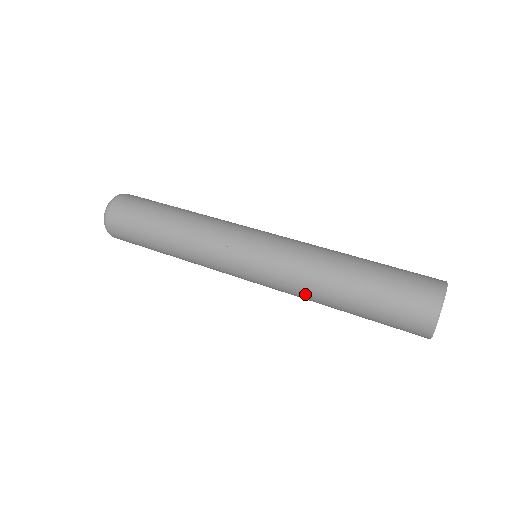
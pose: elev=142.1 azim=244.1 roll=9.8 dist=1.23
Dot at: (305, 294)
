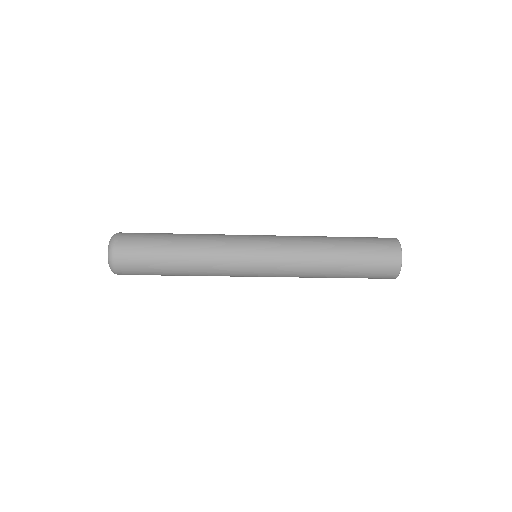
Dot at: (309, 257)
